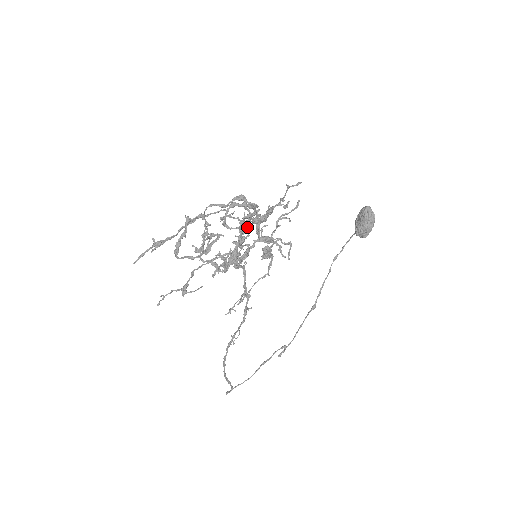
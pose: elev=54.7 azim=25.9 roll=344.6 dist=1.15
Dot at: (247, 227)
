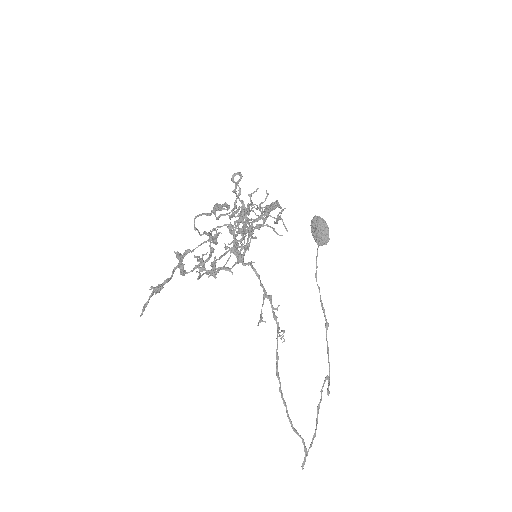
Dot at: (237, 224)
